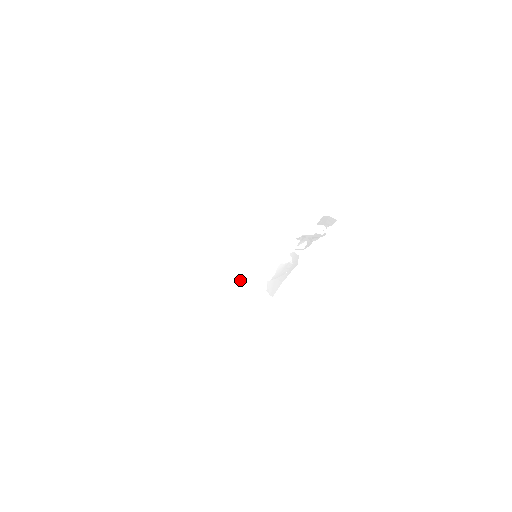
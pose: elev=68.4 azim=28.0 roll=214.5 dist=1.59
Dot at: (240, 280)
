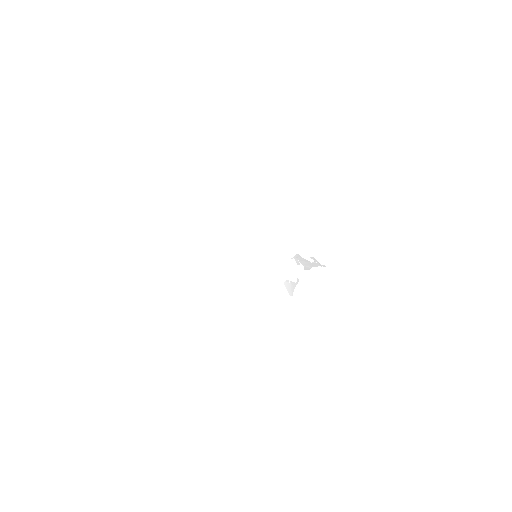
Dot at: (287, 265)
